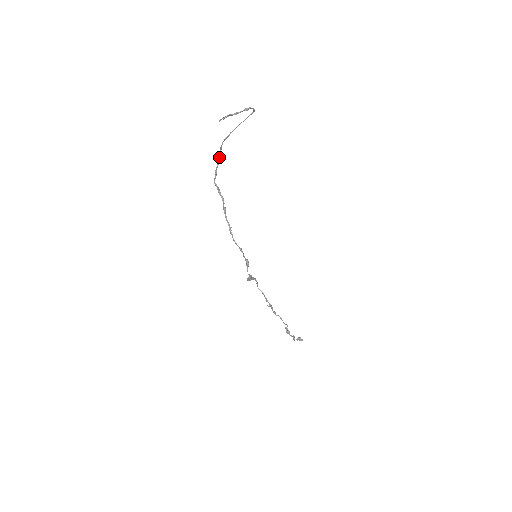
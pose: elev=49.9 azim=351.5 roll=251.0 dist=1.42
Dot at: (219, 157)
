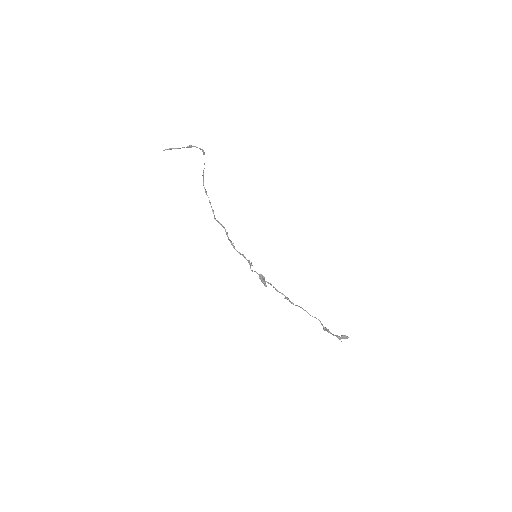
Dot at: occluded
